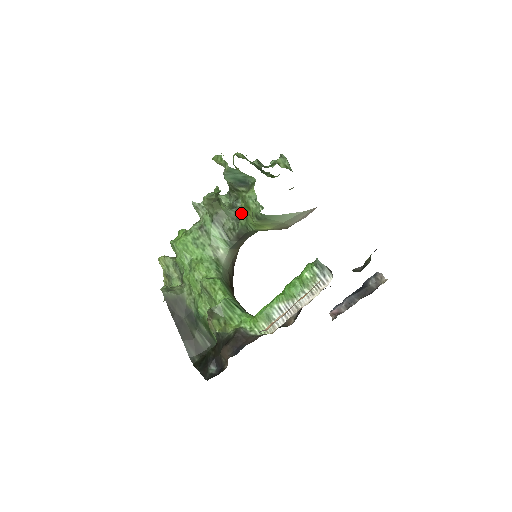
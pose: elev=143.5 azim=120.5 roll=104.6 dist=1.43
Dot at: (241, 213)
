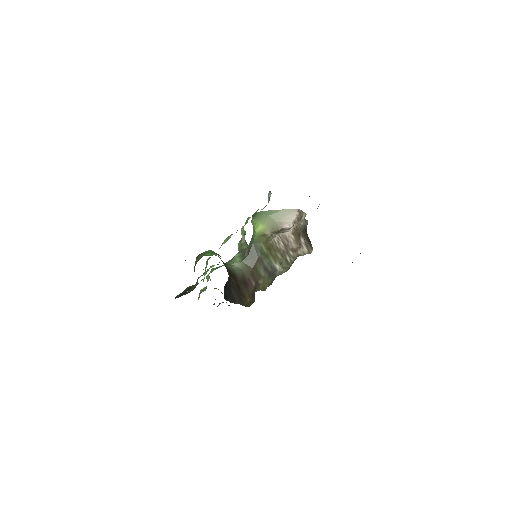
Dot at: occluded
